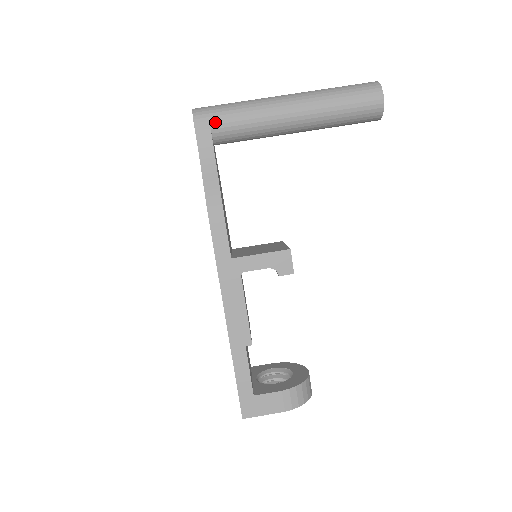
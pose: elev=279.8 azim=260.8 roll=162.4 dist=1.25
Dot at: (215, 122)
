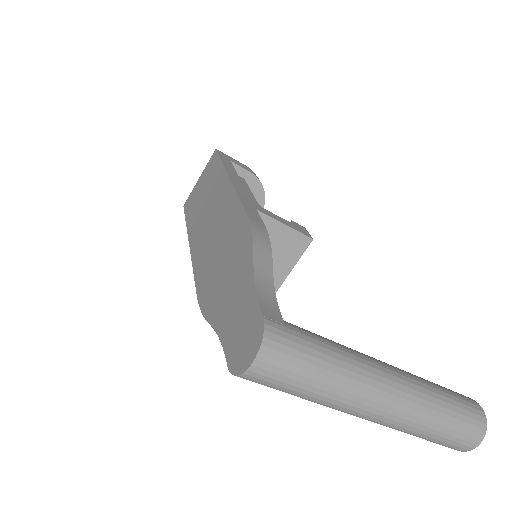
Dot at: occluded
